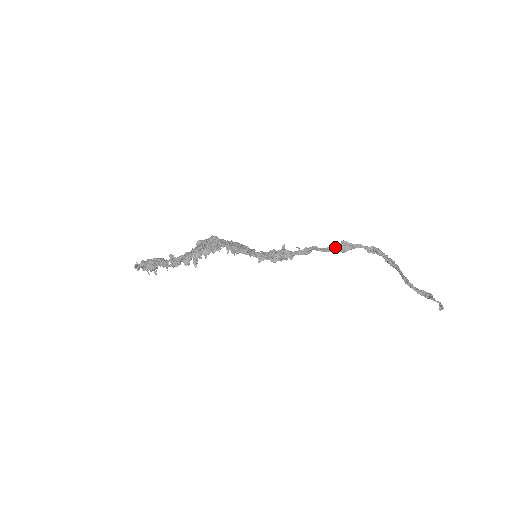
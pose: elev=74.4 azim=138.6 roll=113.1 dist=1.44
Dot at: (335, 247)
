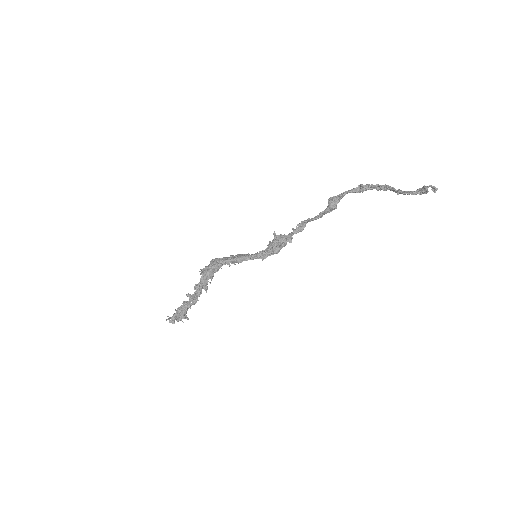
Dot at: (326, 208)
